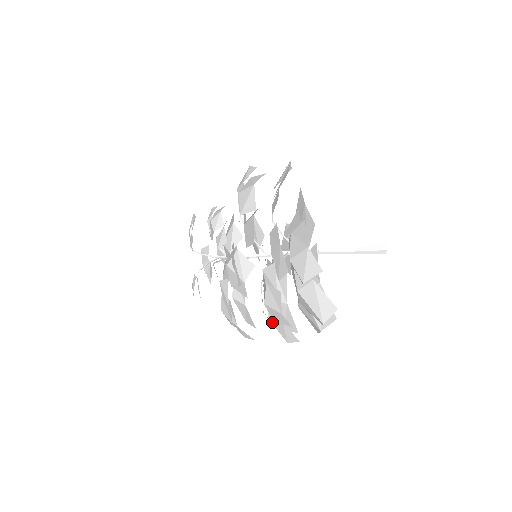
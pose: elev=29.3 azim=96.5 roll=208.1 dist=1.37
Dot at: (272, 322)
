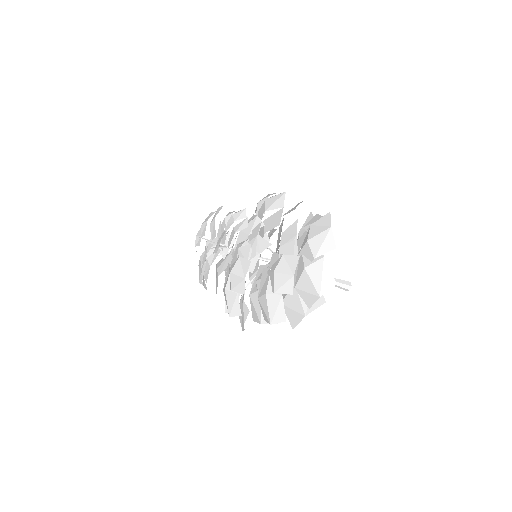
Dot at: (268, 297)
